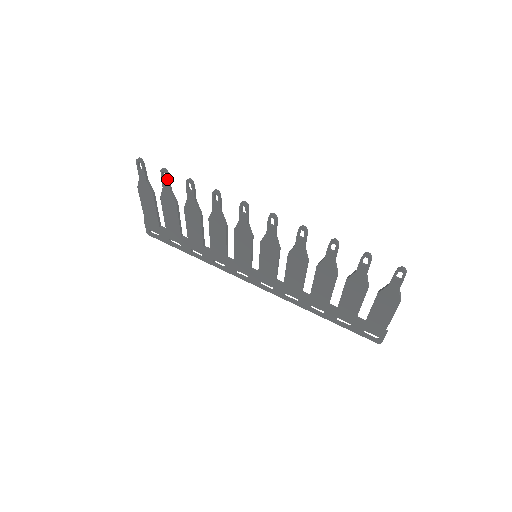
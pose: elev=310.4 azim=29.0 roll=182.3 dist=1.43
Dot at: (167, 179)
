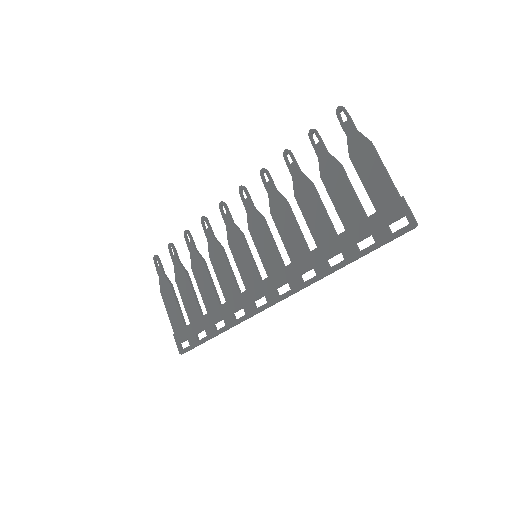
Dot at: (174, 251)
